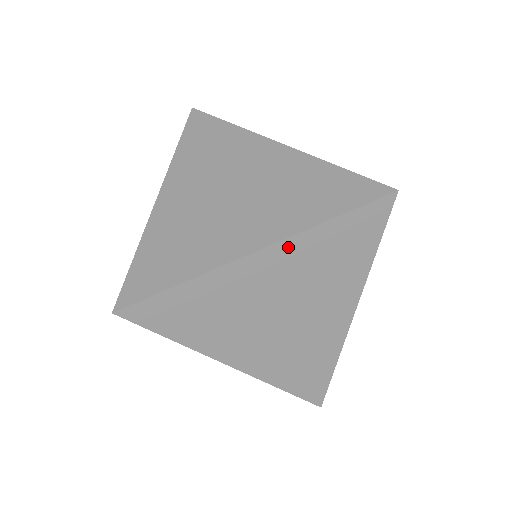
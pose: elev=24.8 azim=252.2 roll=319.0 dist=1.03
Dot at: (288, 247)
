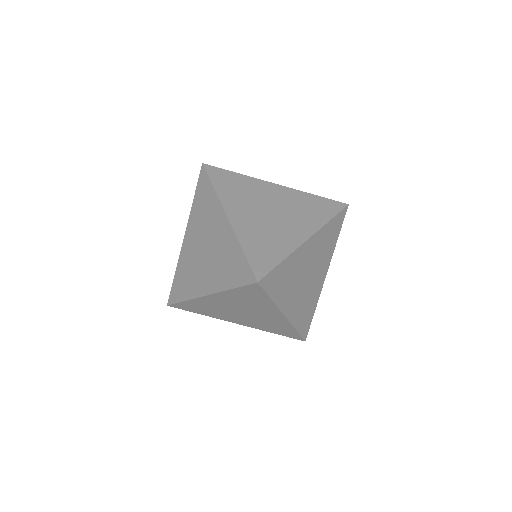
Dot at: (317, 236)
